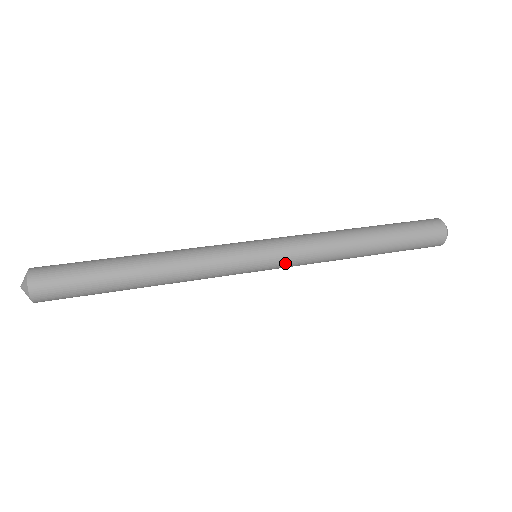
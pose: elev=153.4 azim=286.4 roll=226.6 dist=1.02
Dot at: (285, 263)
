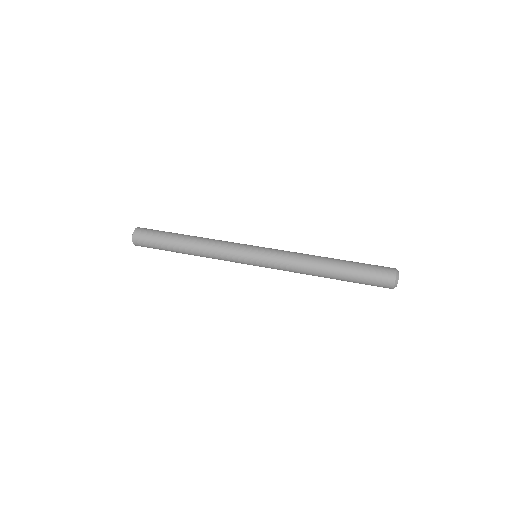
Dot at: occluded
